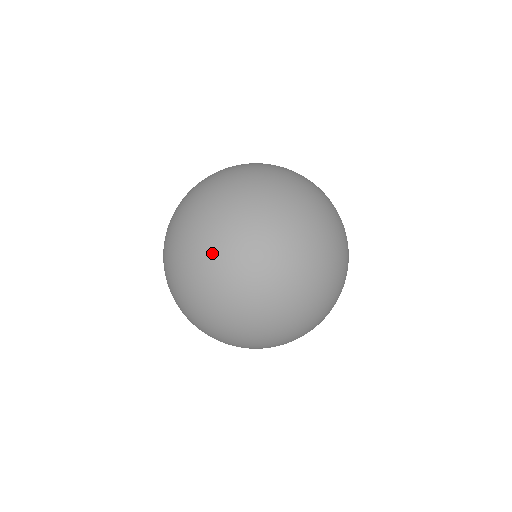
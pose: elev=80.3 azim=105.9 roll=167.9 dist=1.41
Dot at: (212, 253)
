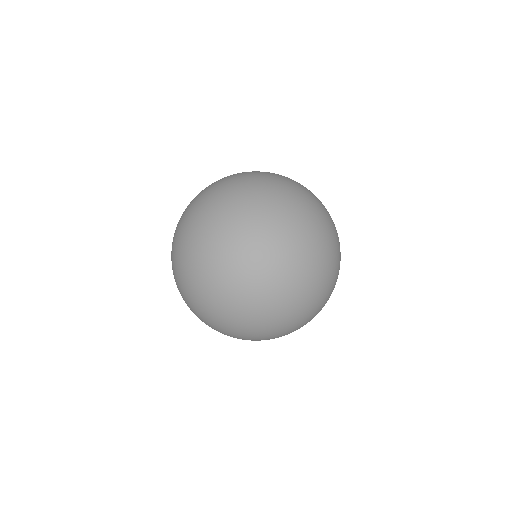
Dot at: occluded
